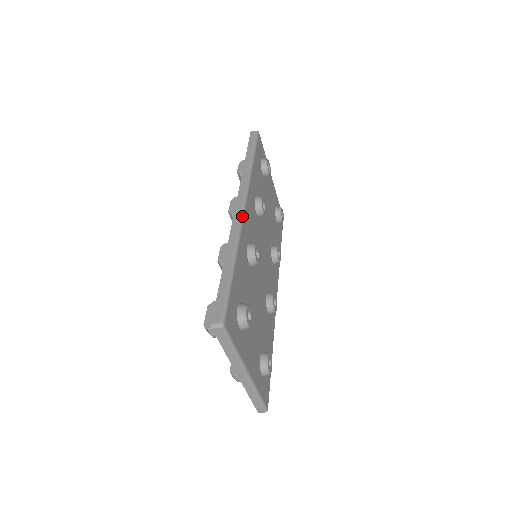
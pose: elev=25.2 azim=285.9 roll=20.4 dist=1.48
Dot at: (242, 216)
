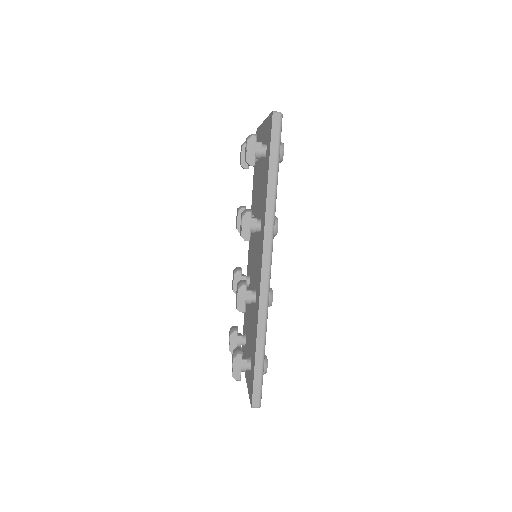
Dot at: (269, 285)
